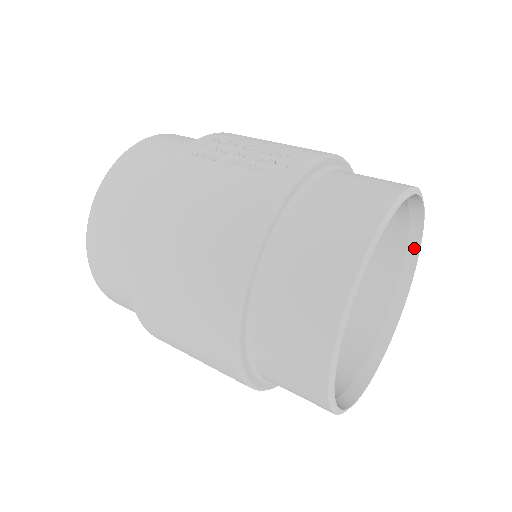
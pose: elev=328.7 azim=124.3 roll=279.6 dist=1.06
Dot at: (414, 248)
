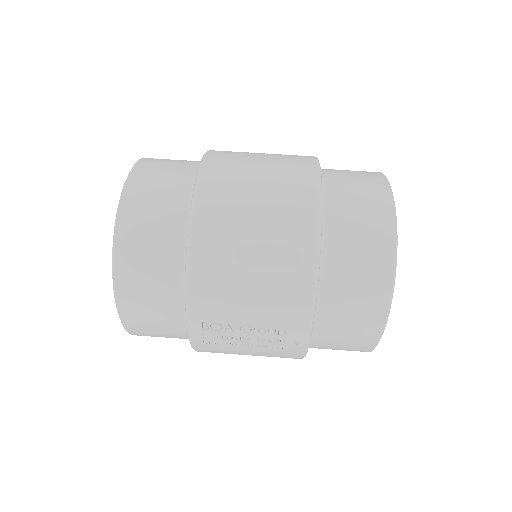
Dot at: occluded
